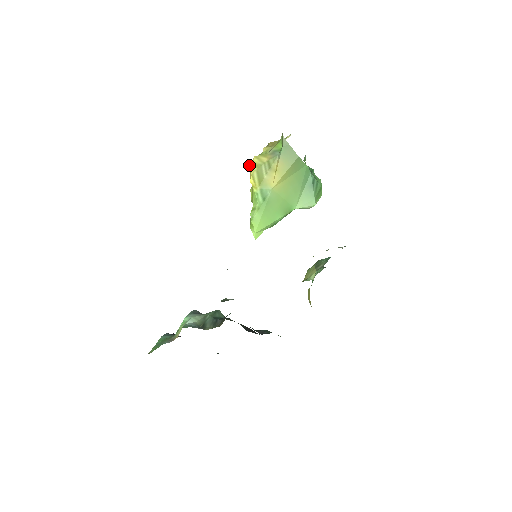
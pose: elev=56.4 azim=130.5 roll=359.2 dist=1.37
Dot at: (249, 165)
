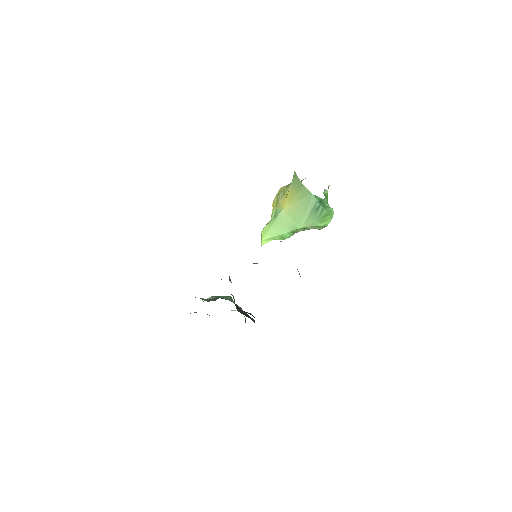
Dot at: occluded
